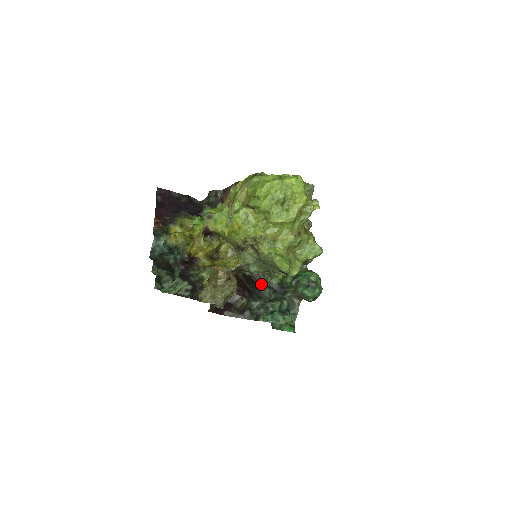
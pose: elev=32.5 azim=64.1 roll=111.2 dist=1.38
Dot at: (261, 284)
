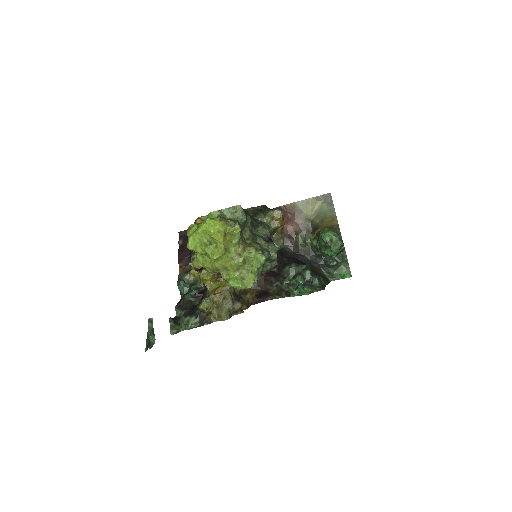
Dot at: (287, 263)
